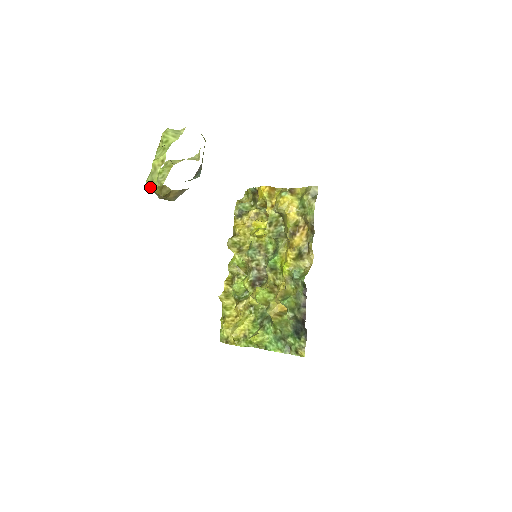
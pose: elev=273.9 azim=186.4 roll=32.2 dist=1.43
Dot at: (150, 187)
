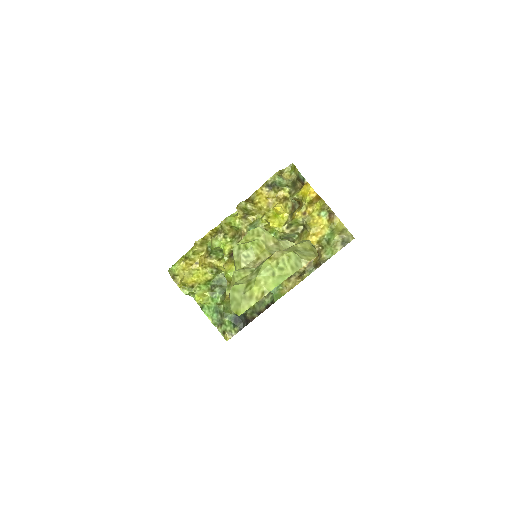
Dot at: (231, 303)
